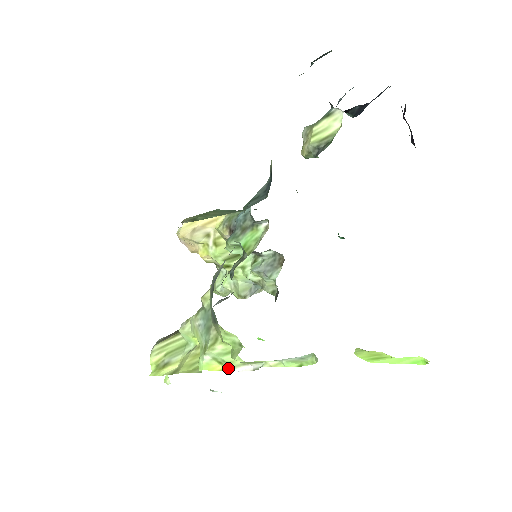
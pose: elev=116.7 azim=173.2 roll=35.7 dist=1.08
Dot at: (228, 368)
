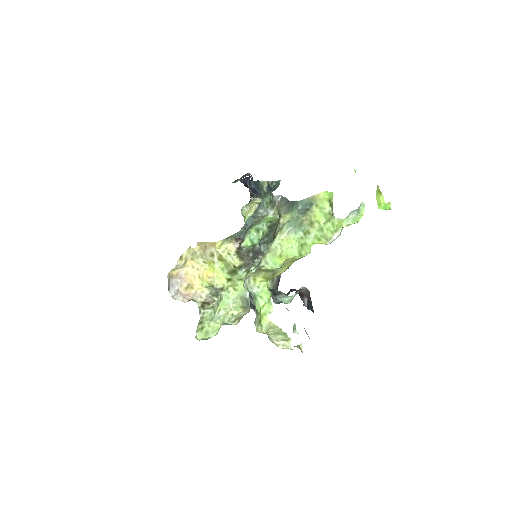
Dot at: (324, 242)
